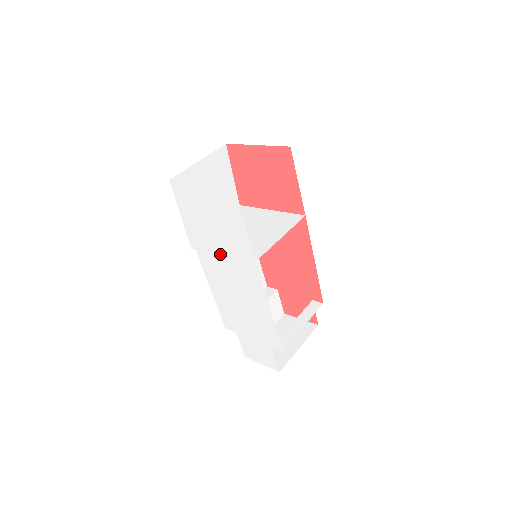
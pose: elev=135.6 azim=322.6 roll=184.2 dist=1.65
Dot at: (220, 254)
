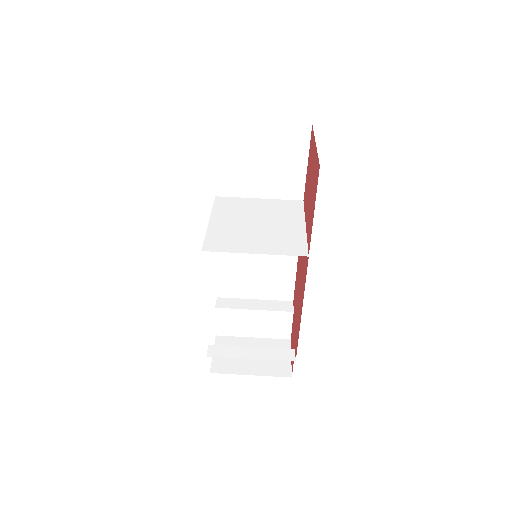
Dot at: (209, 222)
